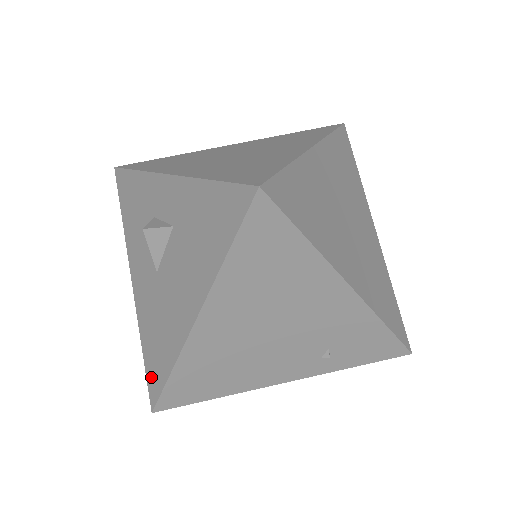
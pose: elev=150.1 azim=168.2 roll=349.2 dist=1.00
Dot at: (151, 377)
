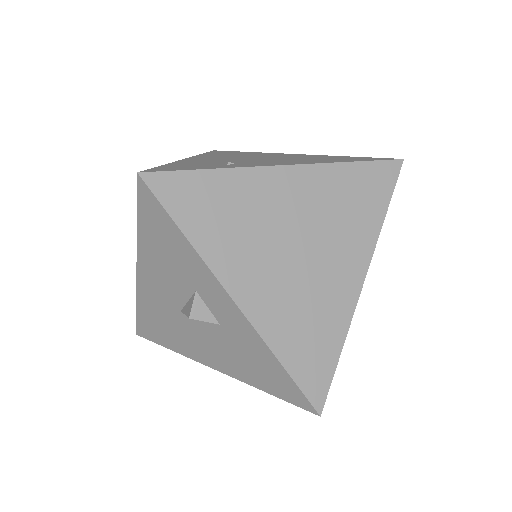
Dot at: (143, 327)
